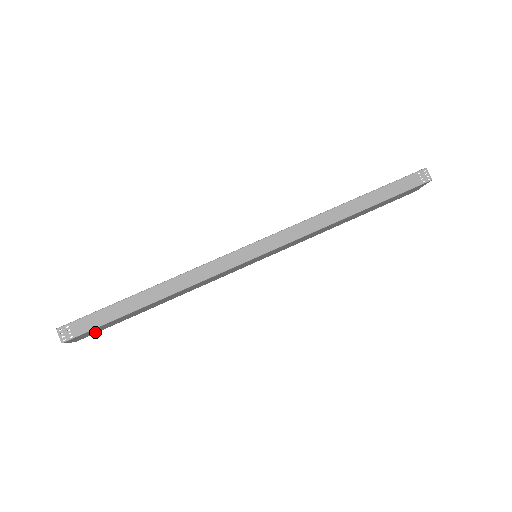
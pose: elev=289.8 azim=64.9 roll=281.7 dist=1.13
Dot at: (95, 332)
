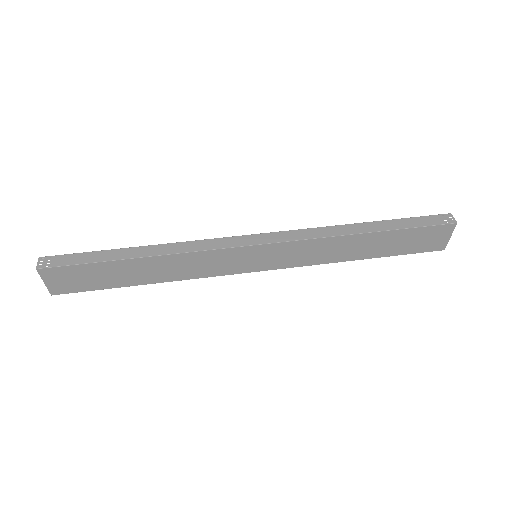
Dot at: (73, 288)
